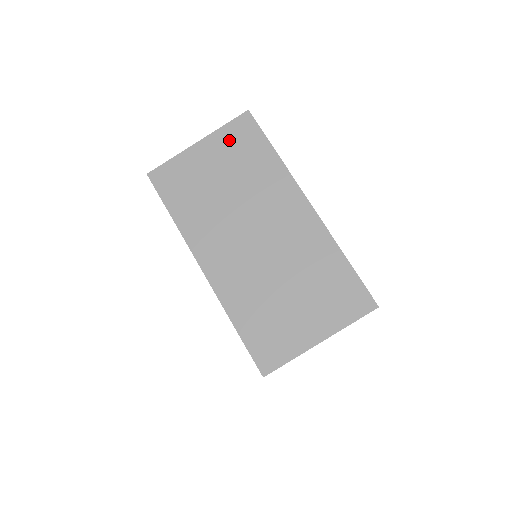
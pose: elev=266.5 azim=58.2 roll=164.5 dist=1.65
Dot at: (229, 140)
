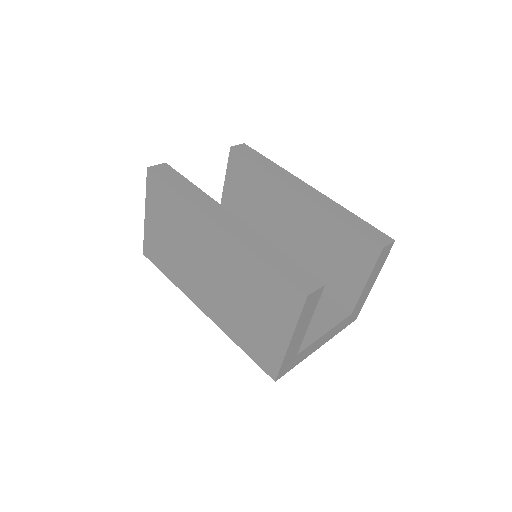
Dot at: (154, 201)
